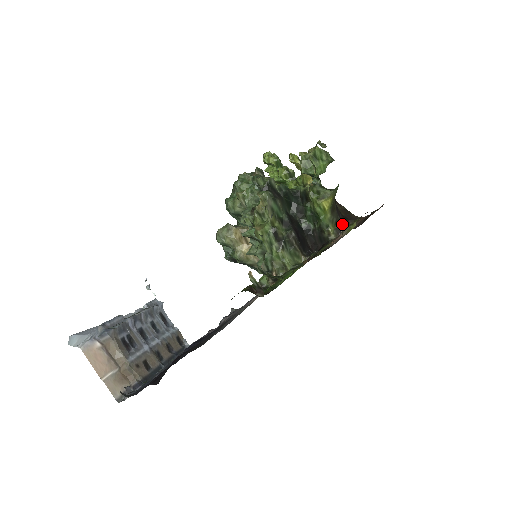
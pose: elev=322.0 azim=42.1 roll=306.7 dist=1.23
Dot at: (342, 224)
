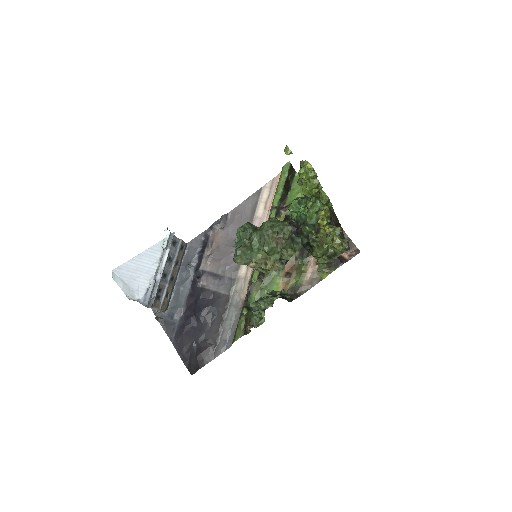
Dot at: occluded
